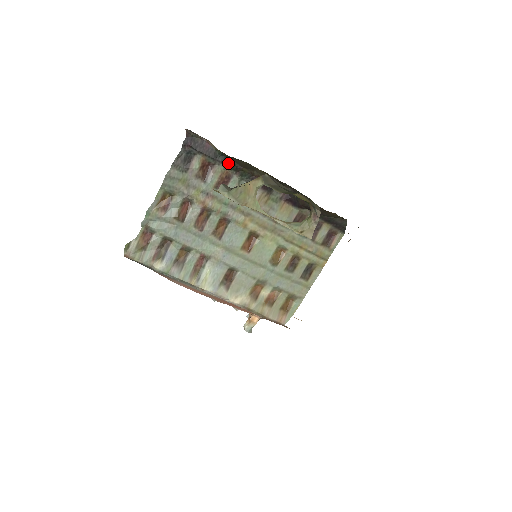
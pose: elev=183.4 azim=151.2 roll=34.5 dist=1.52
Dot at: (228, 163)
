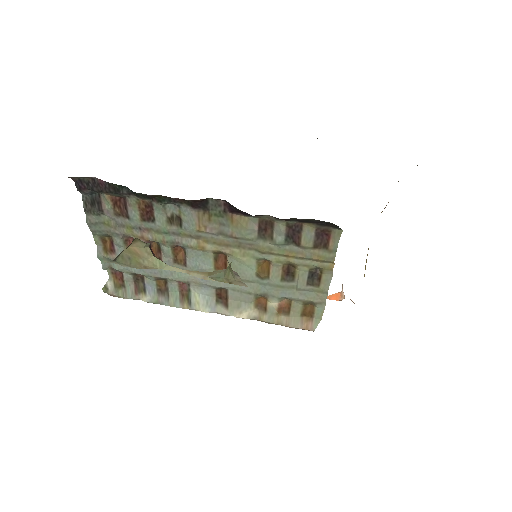
Dot at: occluded
